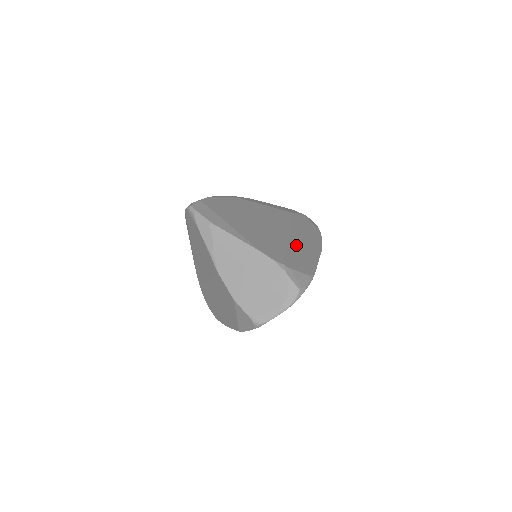
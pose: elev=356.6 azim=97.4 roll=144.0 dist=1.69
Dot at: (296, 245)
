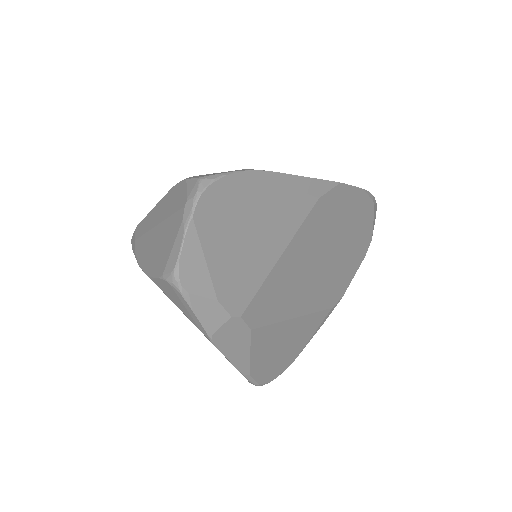
Dot at: occluded
